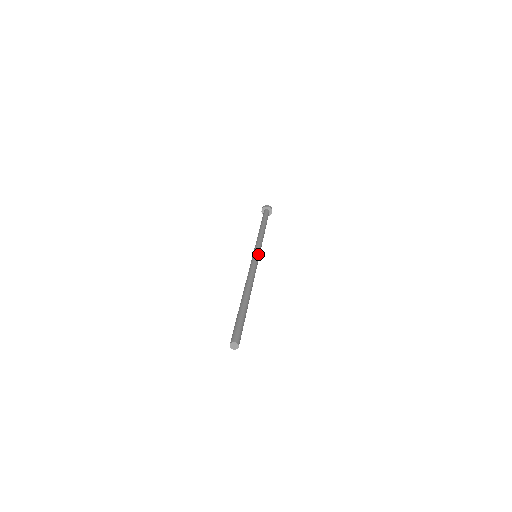
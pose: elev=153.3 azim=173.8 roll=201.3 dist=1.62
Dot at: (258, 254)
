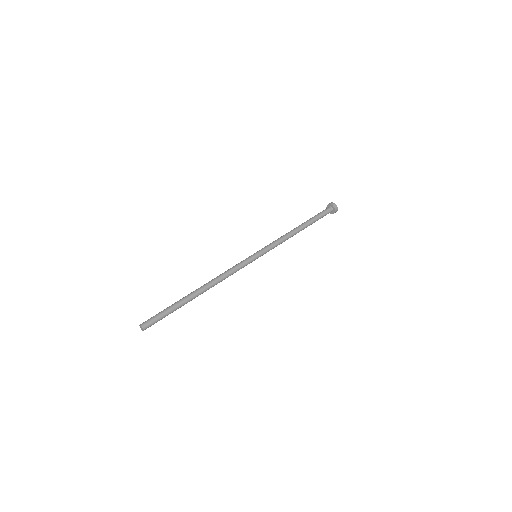
Dot at: (257, 255)
